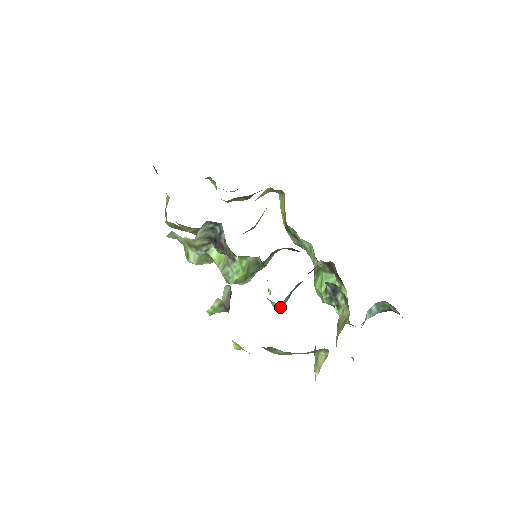
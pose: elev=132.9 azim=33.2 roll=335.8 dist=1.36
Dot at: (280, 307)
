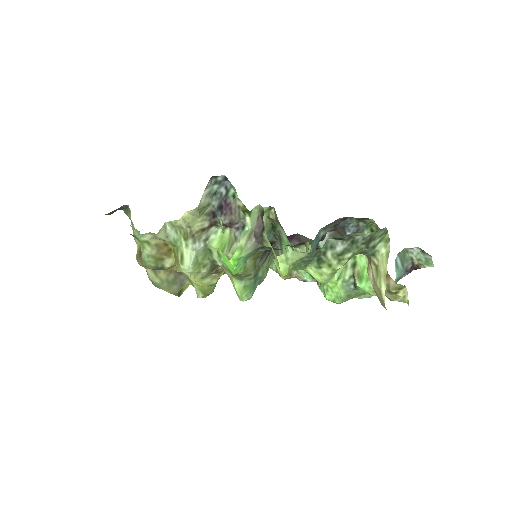
Dot at: occluded
